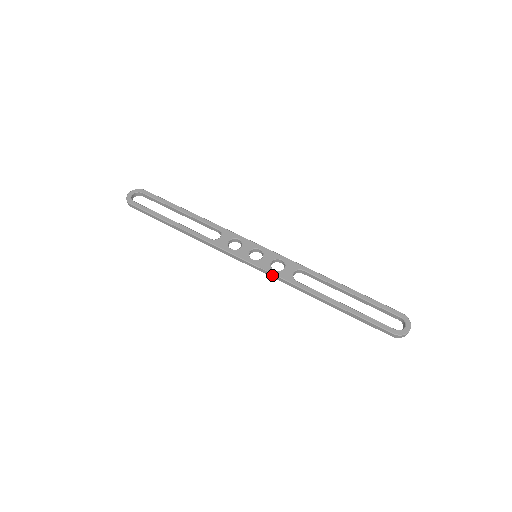
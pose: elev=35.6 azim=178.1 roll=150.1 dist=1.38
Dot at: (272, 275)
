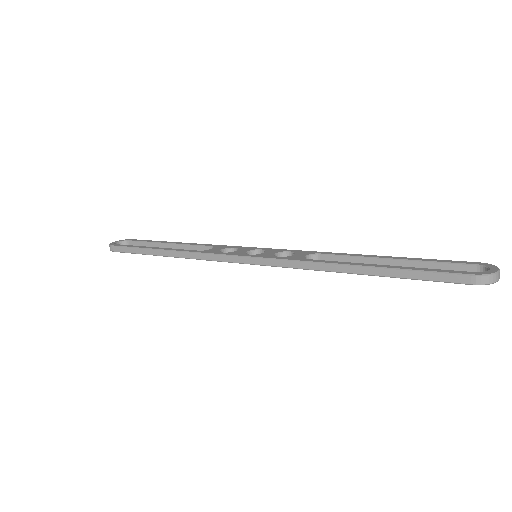
Dot at: (276, 262)
